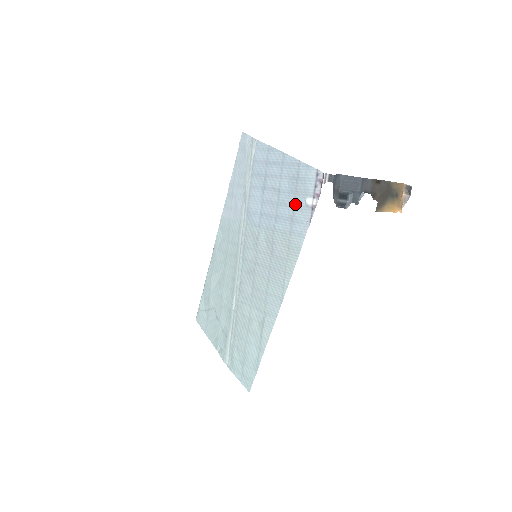
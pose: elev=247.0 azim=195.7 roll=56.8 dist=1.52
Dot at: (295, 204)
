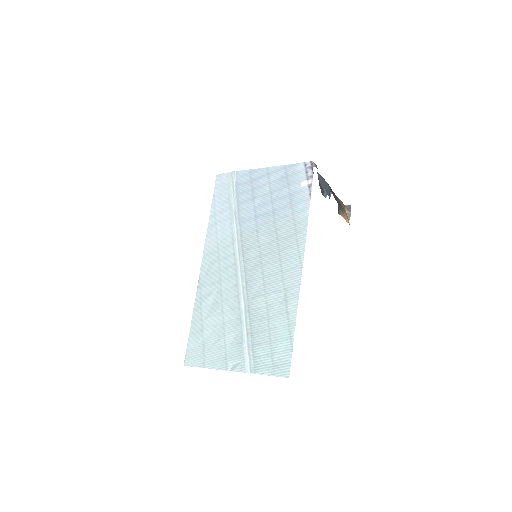
Dot at: (290, 193)
